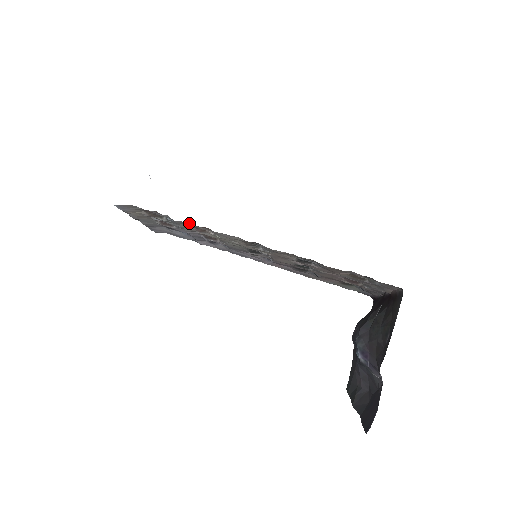
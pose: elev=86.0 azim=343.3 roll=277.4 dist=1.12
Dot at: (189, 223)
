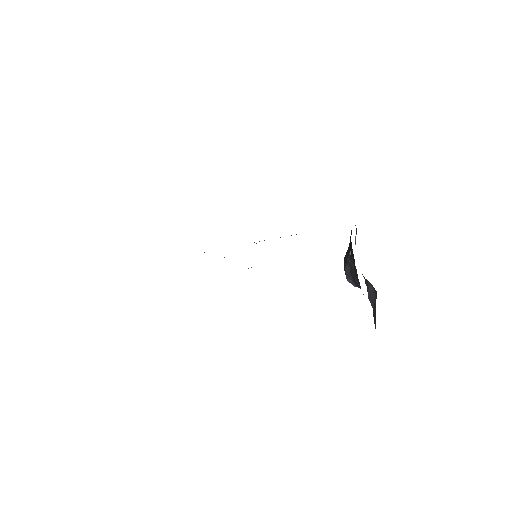
Dot at: occluded
